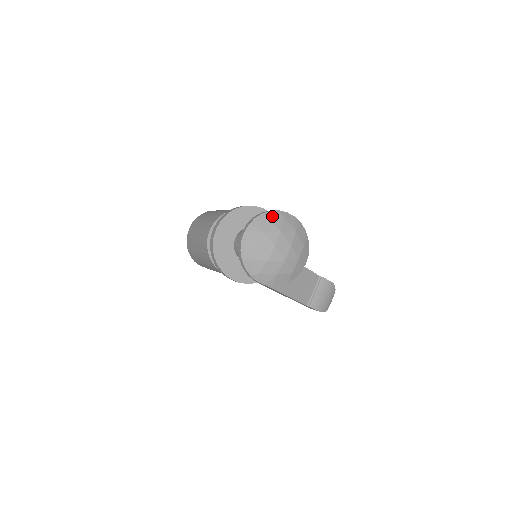
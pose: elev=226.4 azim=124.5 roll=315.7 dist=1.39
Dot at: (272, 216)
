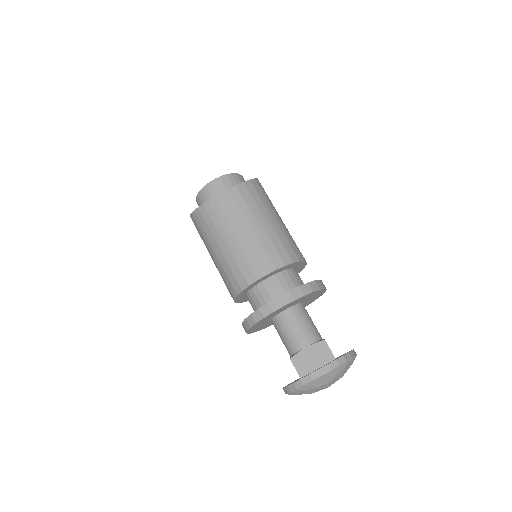
Dot at: (349, 364)
